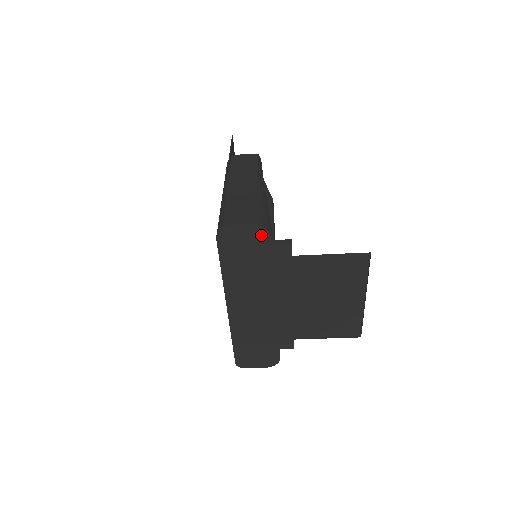
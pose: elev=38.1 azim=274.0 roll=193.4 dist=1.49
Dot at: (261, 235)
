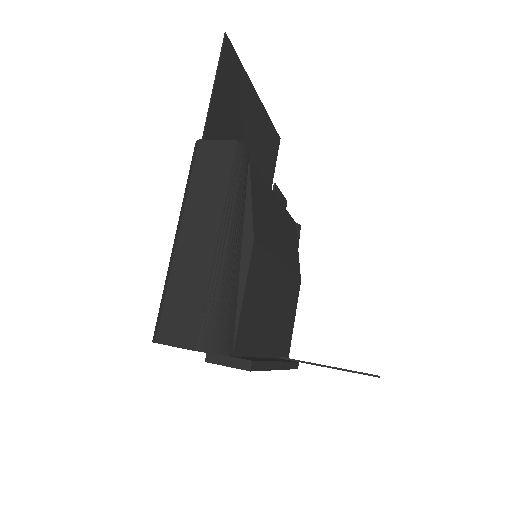
Dot at: occluded
